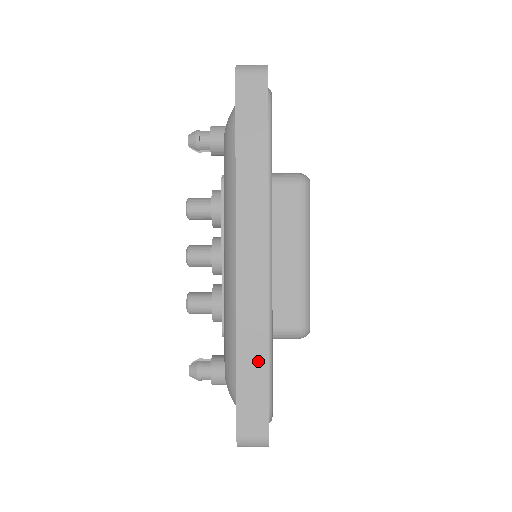
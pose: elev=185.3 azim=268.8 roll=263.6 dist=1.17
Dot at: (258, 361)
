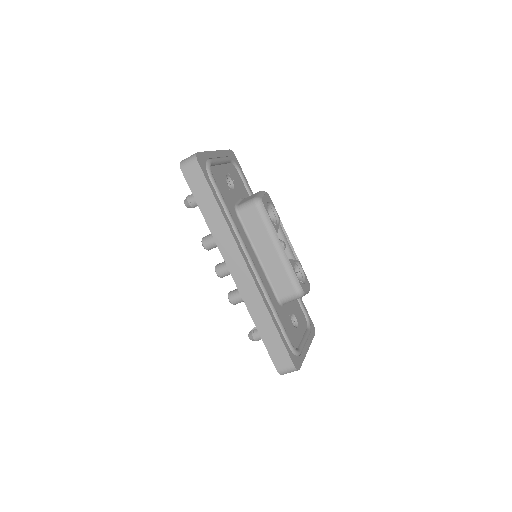
Dot at: (269, 326)
